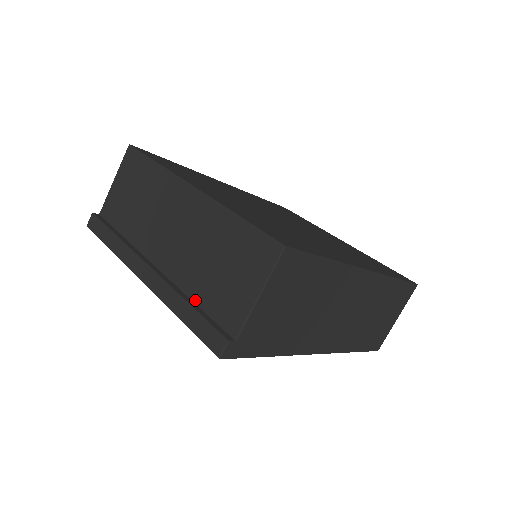
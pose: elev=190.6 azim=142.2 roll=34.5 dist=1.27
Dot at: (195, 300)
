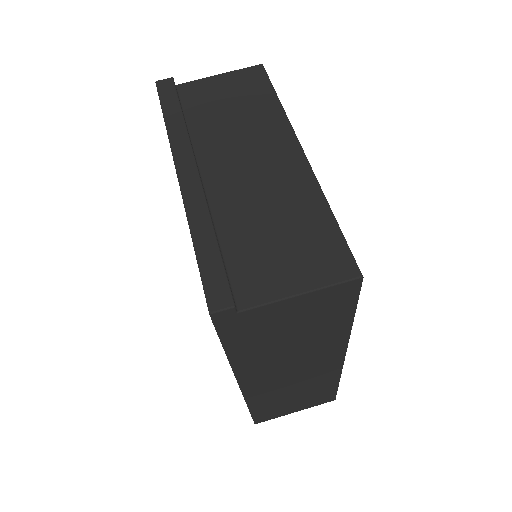
Dot at: (221, 240)
